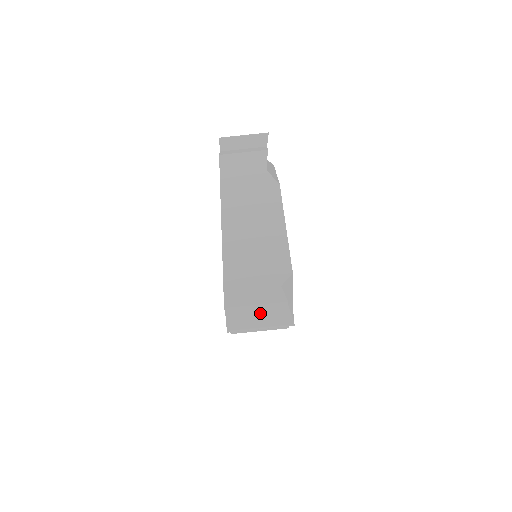
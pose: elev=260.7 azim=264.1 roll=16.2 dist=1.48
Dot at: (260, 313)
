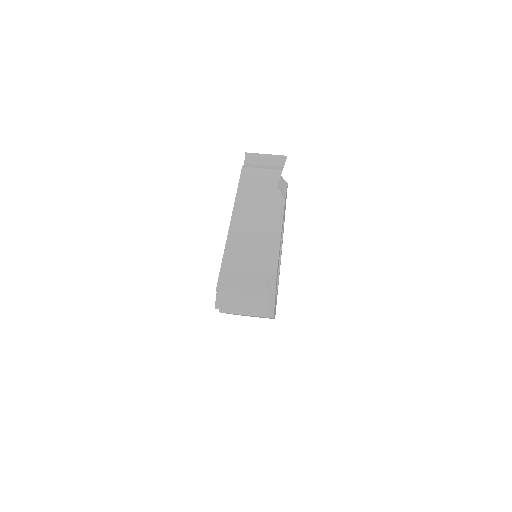
Dot at: (244, 299)
